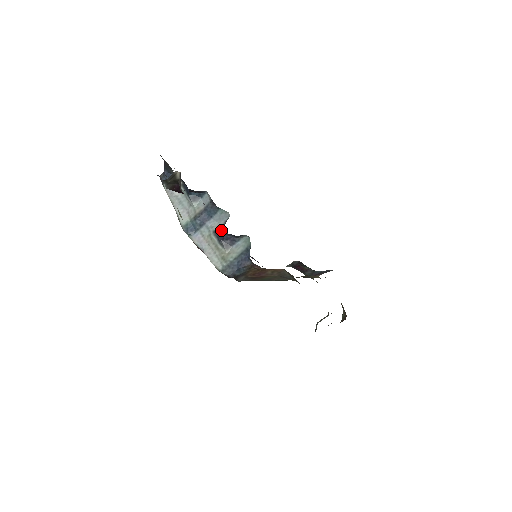
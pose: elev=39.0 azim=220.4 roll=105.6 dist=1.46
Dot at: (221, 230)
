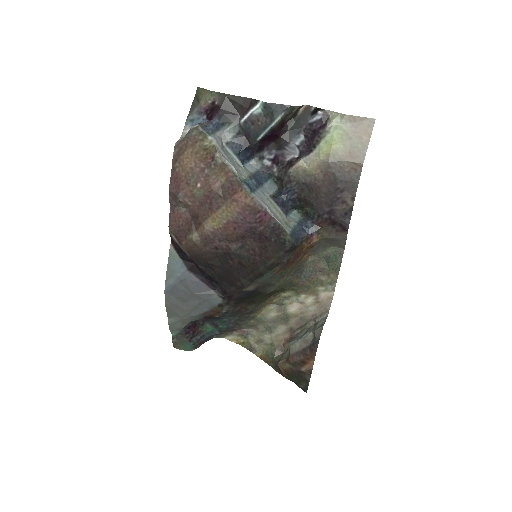
Dot at: (279, 196)
